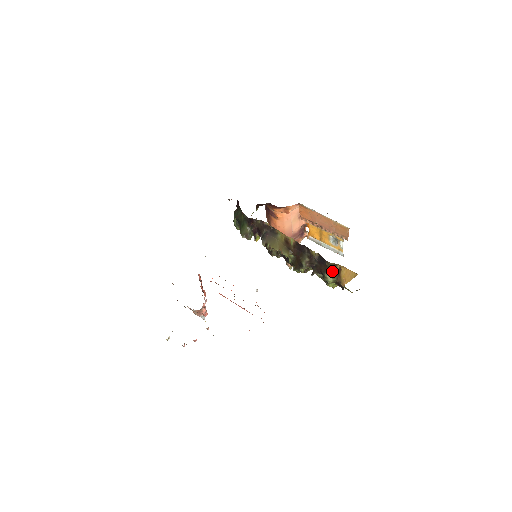
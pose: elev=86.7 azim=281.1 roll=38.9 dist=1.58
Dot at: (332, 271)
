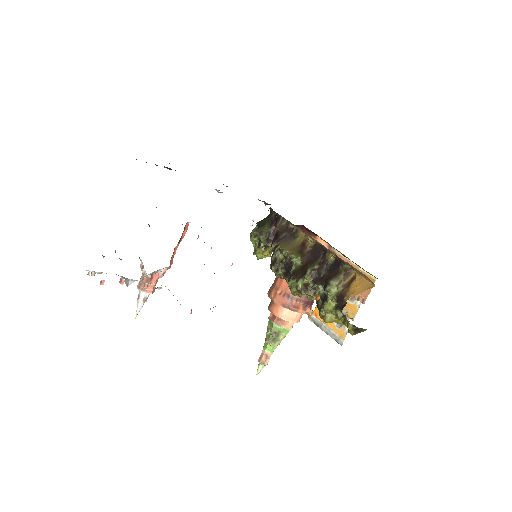
Dot at: (342, 277)
